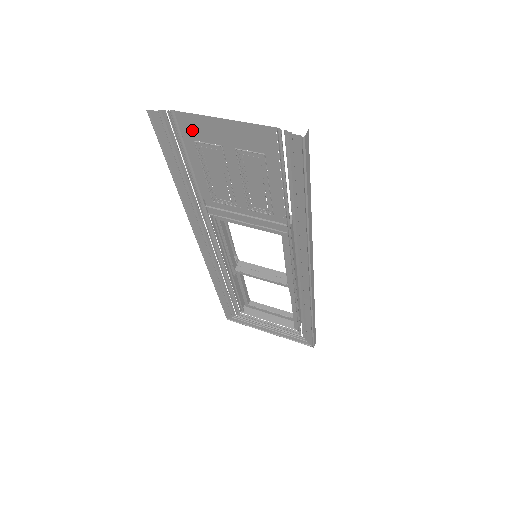
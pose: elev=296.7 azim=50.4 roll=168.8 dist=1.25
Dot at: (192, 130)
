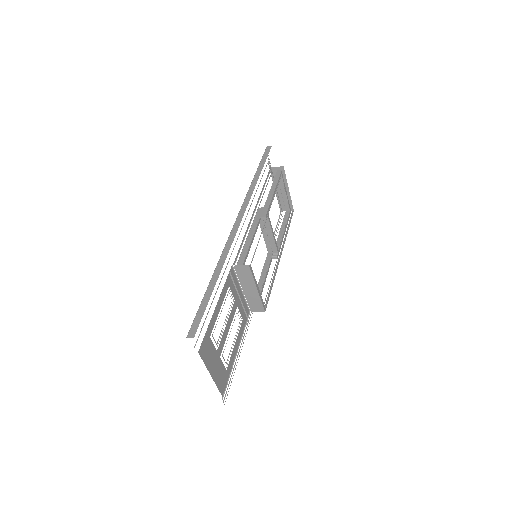
Dot at: (207, 345)
